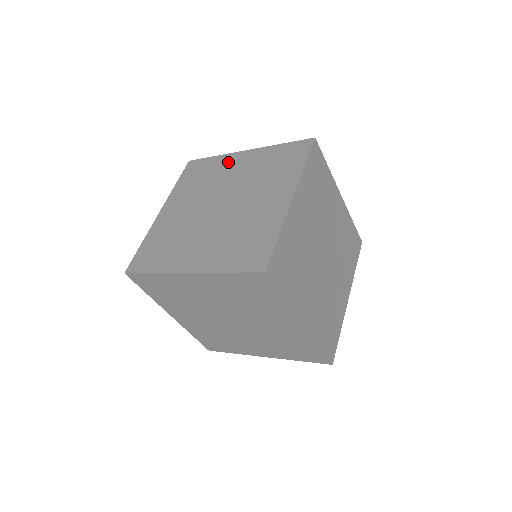
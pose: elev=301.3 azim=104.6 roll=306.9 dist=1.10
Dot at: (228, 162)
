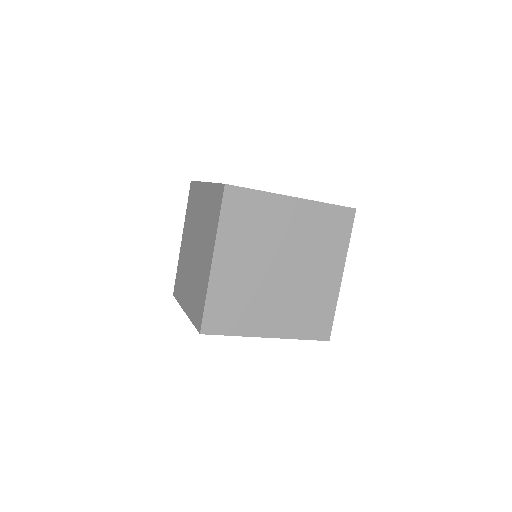
Dot at: occluded
